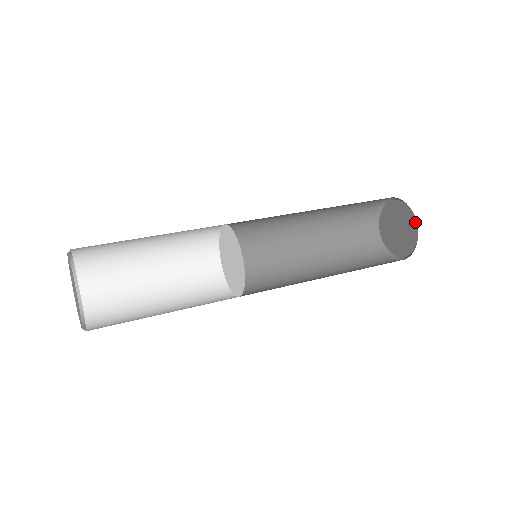
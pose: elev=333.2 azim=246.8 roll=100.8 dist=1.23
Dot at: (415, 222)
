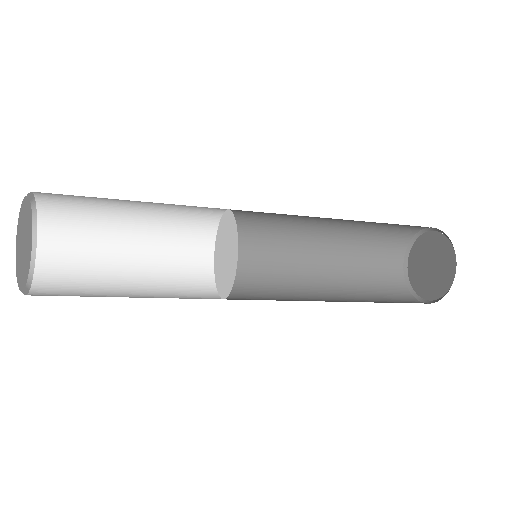
Dot at: (431, 233)
